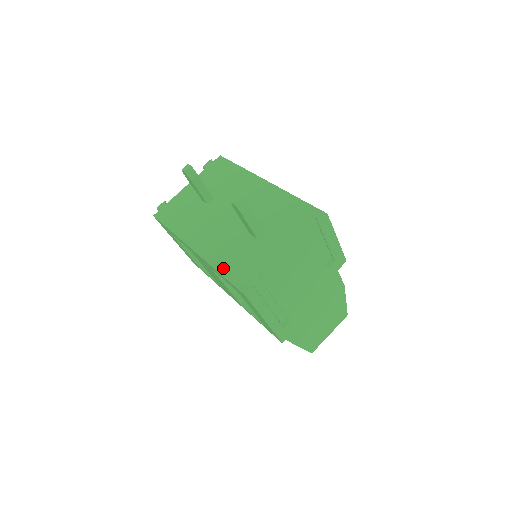
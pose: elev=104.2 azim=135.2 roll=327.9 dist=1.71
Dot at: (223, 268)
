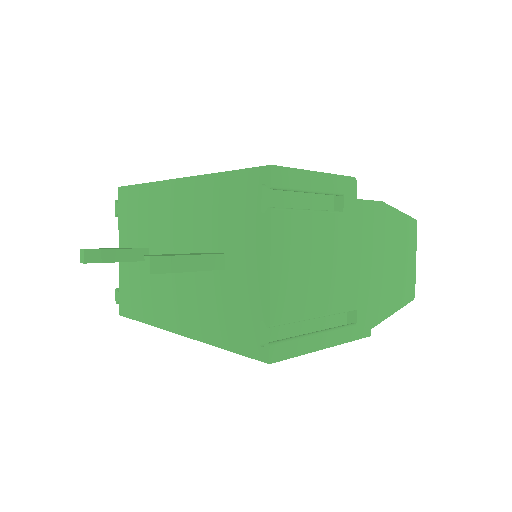
Dot at: (220, 339)
